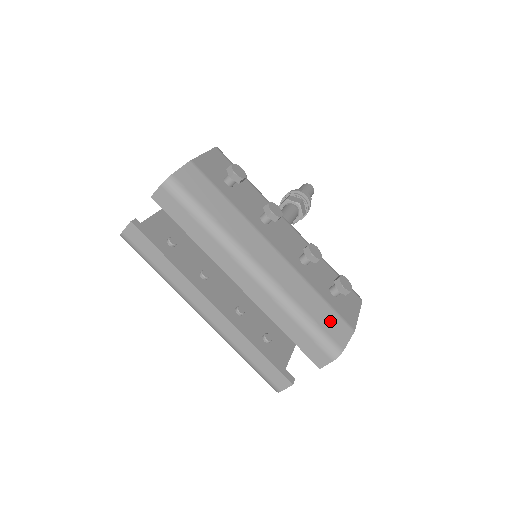
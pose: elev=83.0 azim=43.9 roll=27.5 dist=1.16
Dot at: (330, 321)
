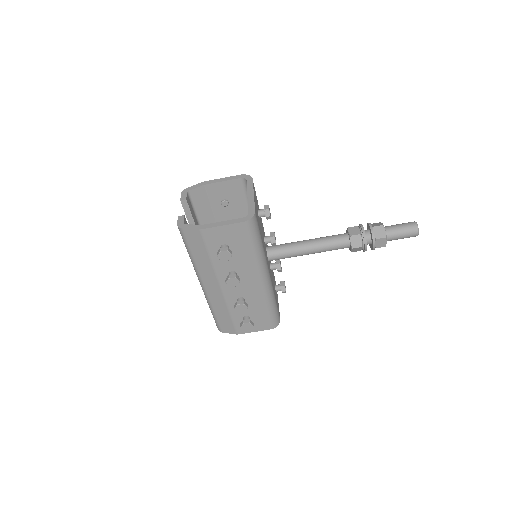
Dot at: (226, 323)
